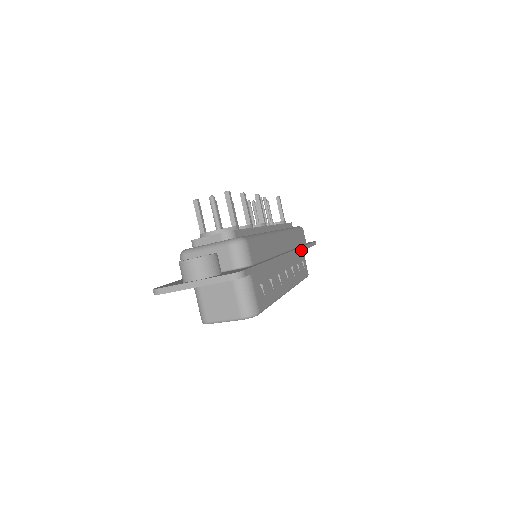
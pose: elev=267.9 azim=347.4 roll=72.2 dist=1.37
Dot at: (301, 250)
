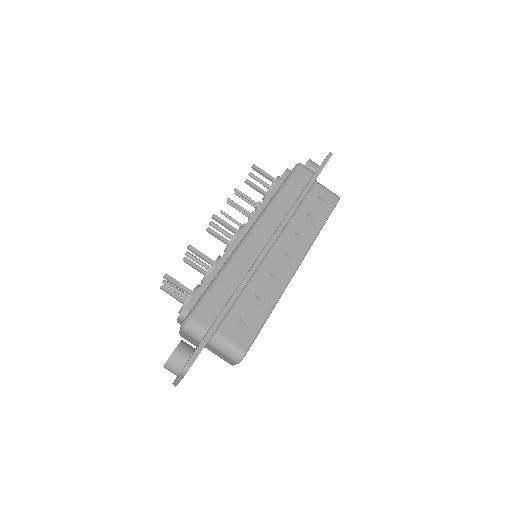
Dot at: (294, 210)
